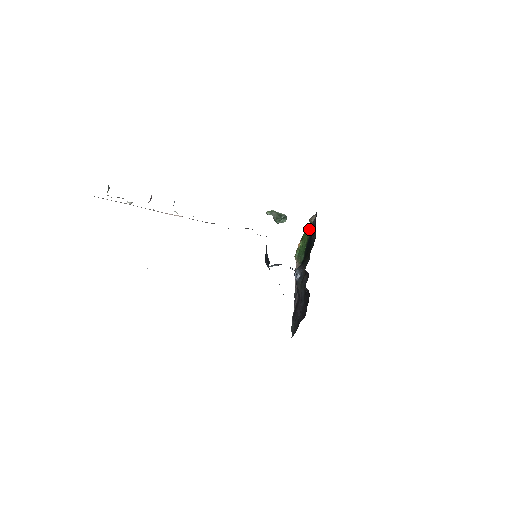
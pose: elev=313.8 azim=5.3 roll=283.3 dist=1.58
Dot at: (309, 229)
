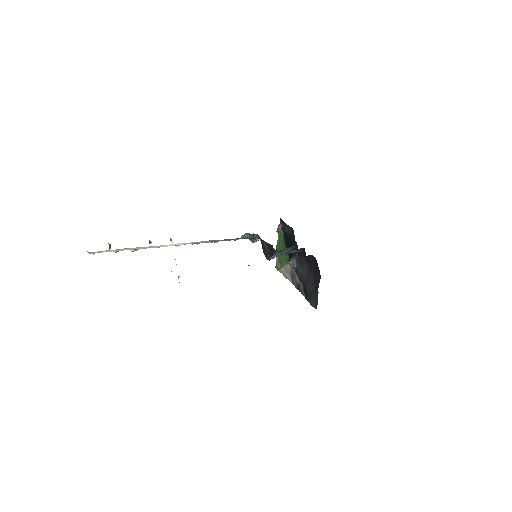
Dot at: (280, 237)
